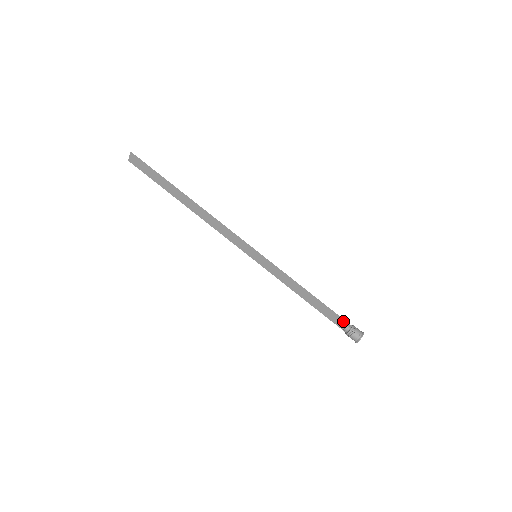
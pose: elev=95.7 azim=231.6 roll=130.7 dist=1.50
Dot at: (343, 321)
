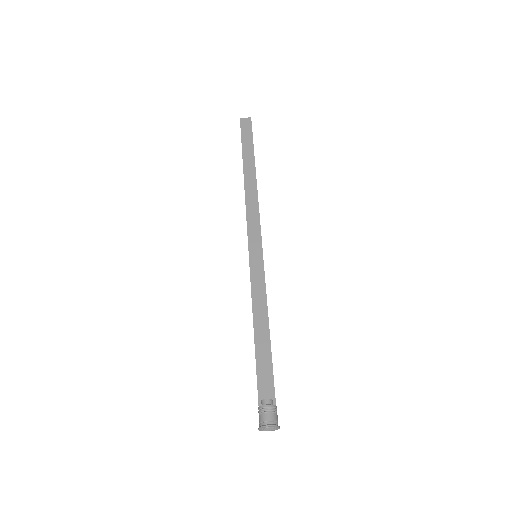
Dot at: (273, 390)
